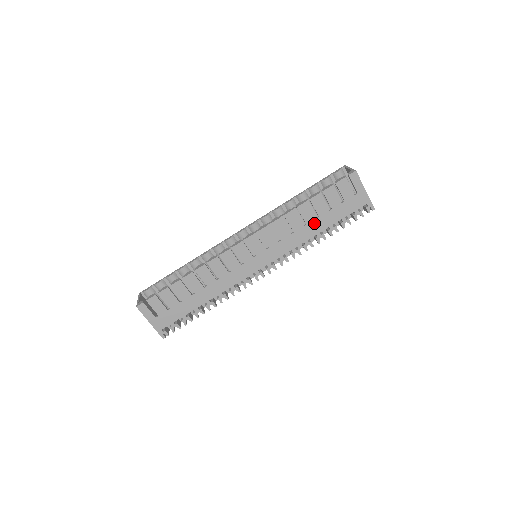
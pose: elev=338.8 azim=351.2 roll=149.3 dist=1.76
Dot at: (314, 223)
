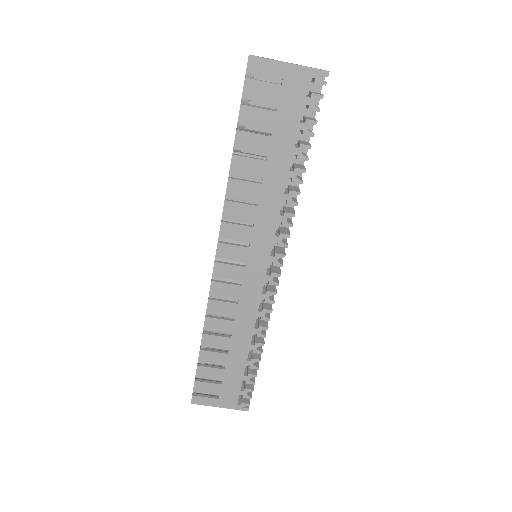
Dot at: (270, 168)
